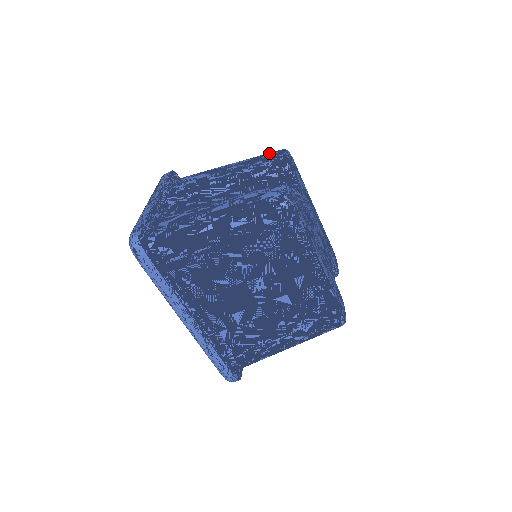
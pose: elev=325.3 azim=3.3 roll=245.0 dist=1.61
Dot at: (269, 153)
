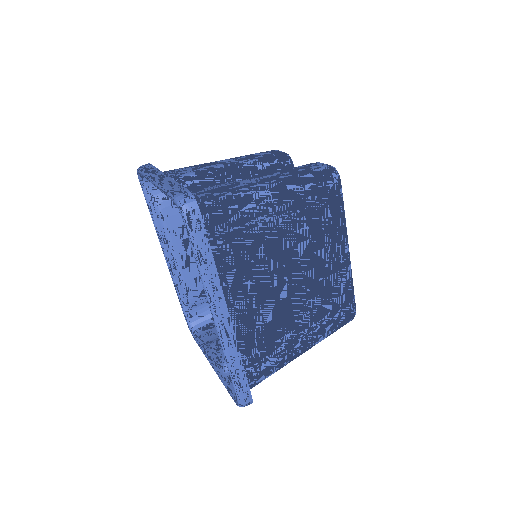
Dot at: (262, 152)
